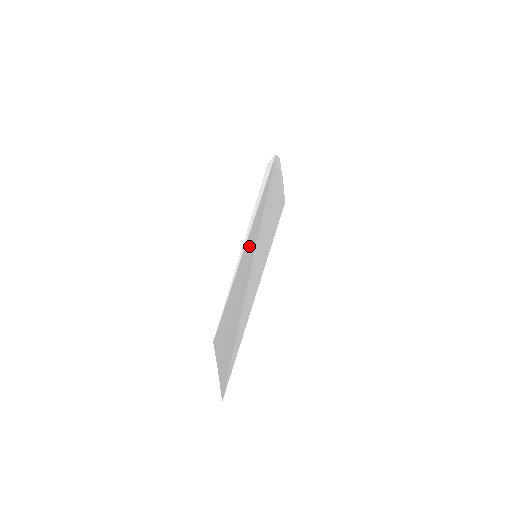
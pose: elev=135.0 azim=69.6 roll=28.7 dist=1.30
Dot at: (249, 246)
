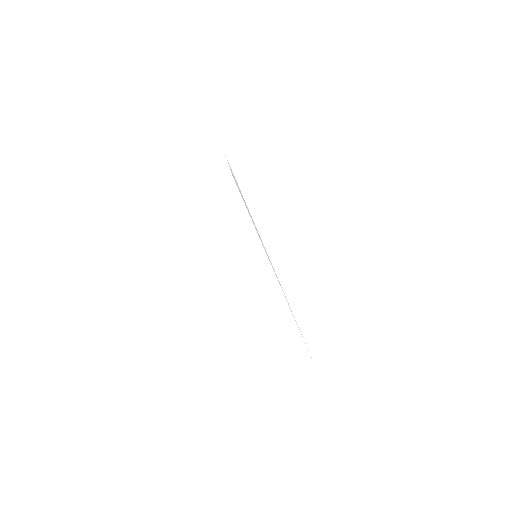
Dot at: occluded
